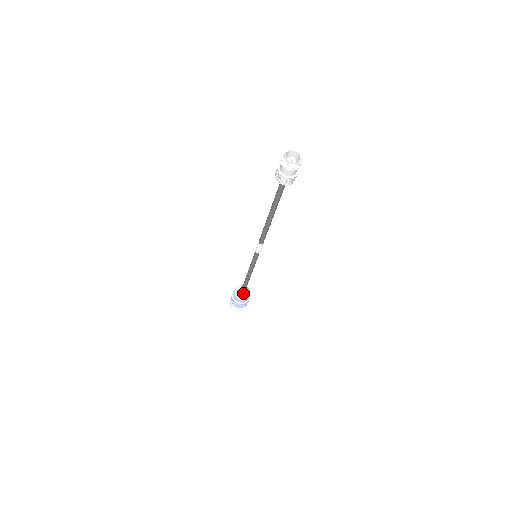
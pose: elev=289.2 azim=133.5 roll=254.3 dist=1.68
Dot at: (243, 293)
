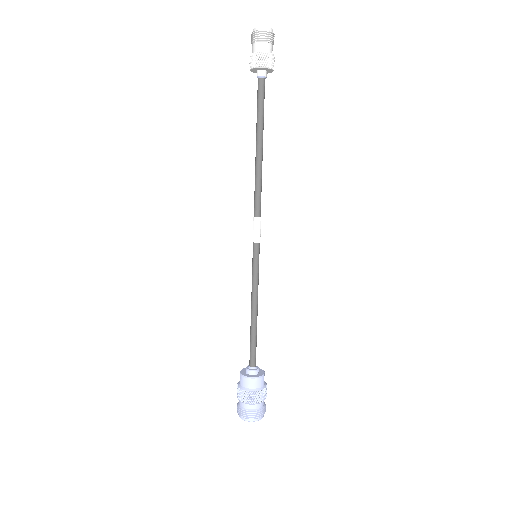
Dot at: (255, 368)
